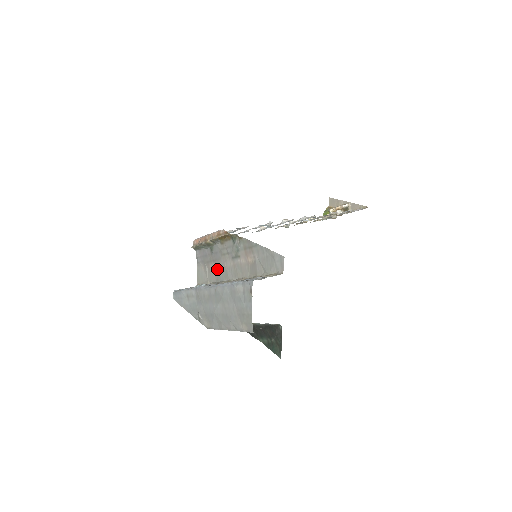
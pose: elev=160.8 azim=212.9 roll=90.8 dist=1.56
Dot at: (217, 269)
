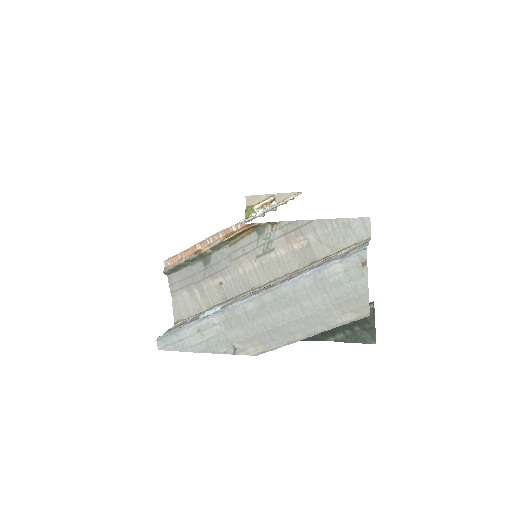
Dot at: (221, 284)
